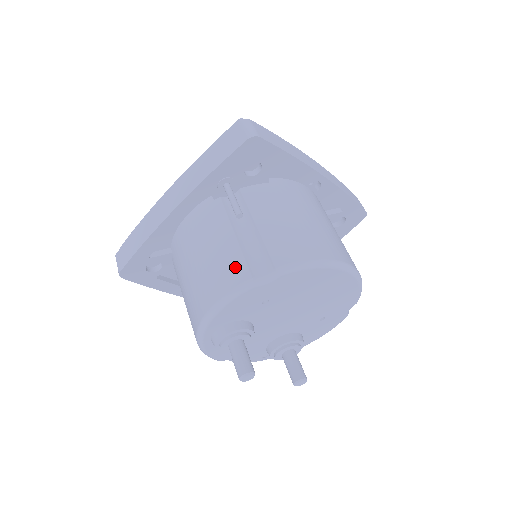
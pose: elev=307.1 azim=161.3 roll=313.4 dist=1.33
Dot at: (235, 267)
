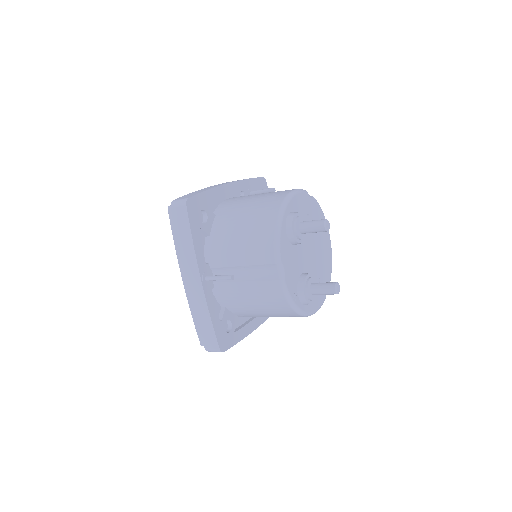
Dot at: occluded
